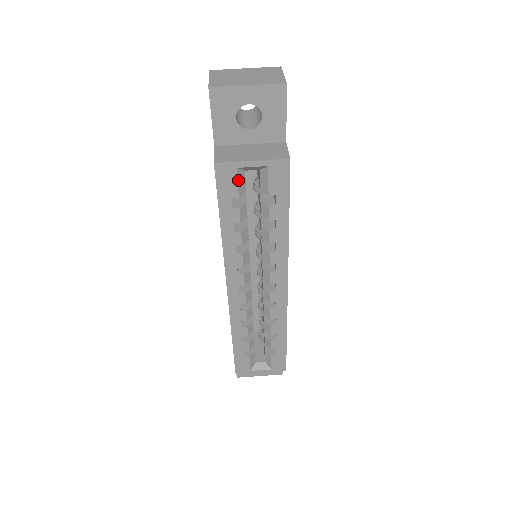
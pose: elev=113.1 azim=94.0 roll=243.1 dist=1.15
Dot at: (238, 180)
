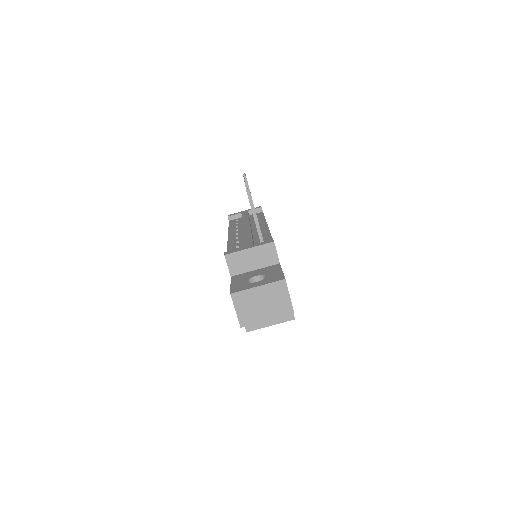
Dot at: occluded
